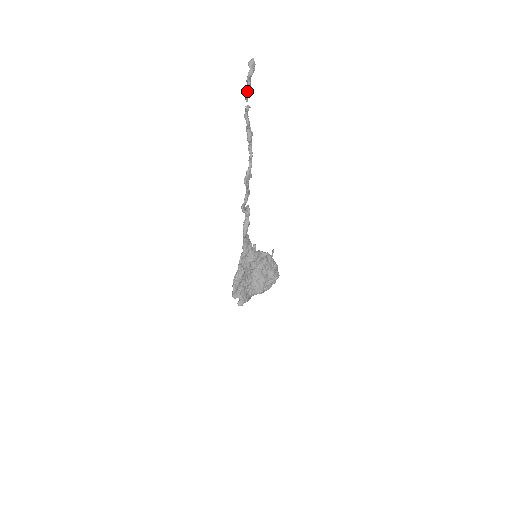
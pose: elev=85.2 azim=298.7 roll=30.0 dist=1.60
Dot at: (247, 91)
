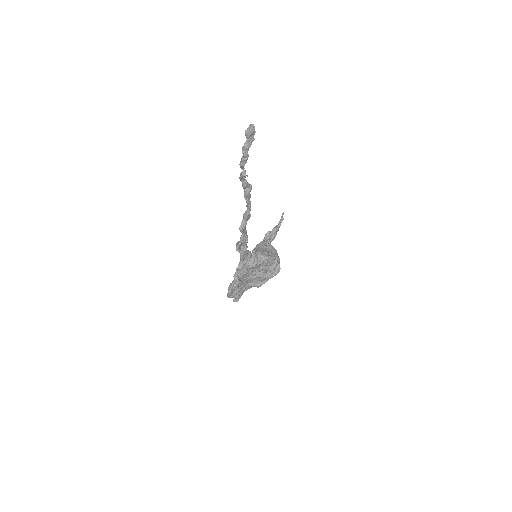
Dot at: (242, 163)
